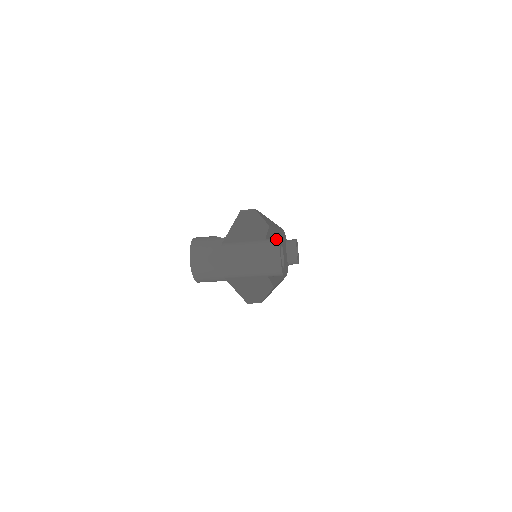
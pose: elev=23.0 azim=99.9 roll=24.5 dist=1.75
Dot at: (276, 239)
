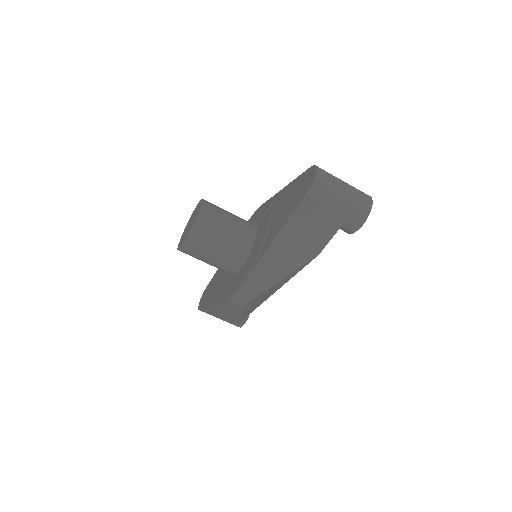
Dot at: occluded
